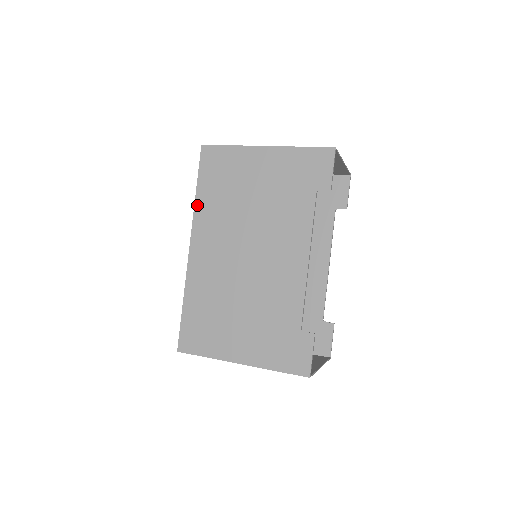
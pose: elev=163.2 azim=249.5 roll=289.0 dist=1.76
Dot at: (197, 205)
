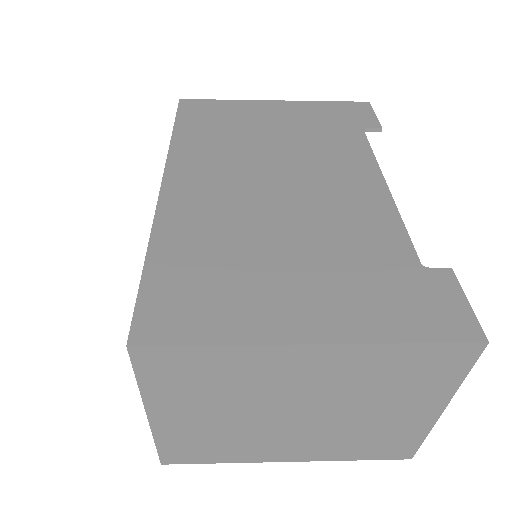
Dot at: (175, 142)
